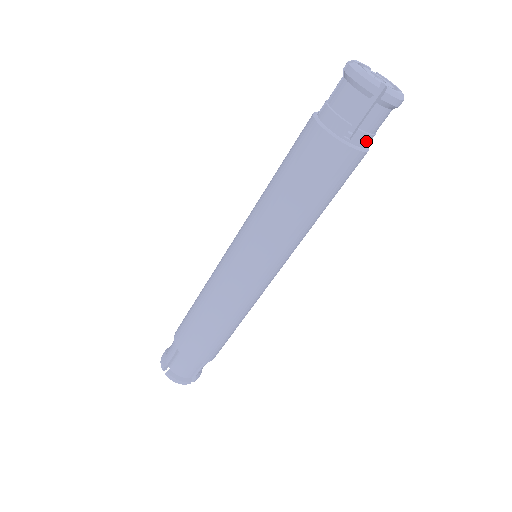
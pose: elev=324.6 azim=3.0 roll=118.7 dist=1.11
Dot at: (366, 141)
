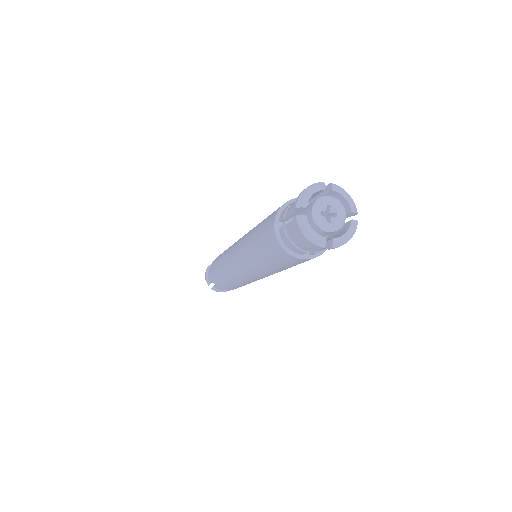
Dot at: occluded
